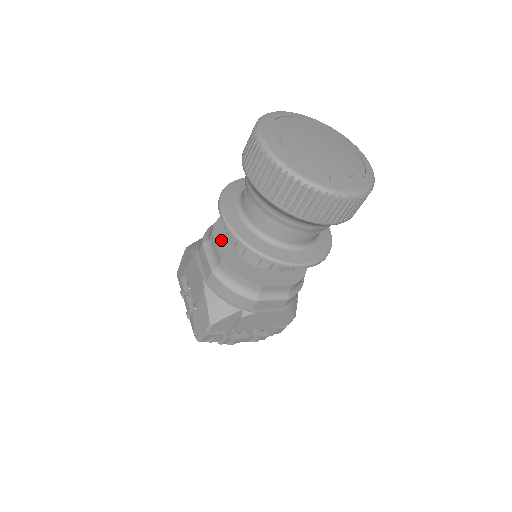
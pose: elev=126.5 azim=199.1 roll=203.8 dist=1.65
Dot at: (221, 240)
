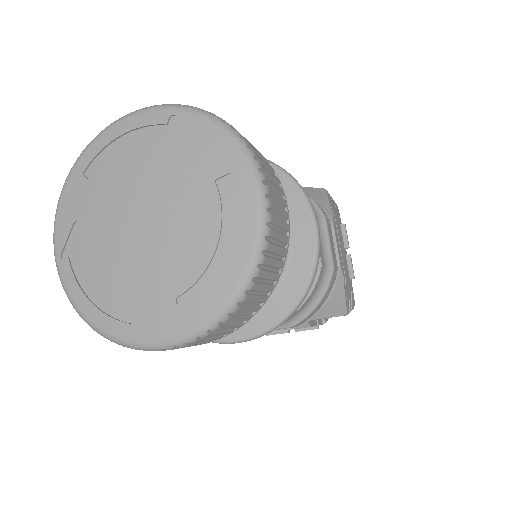
Dot at: occluded
